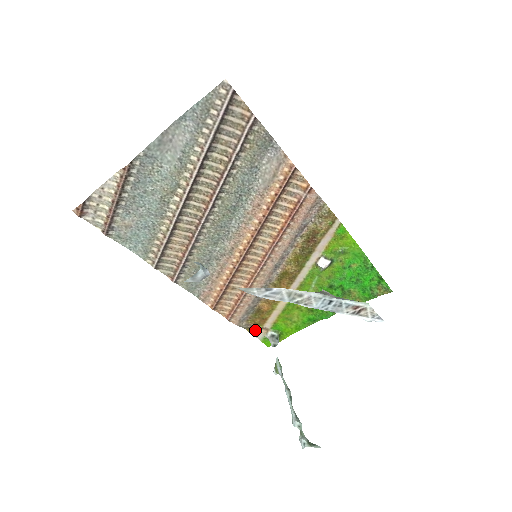
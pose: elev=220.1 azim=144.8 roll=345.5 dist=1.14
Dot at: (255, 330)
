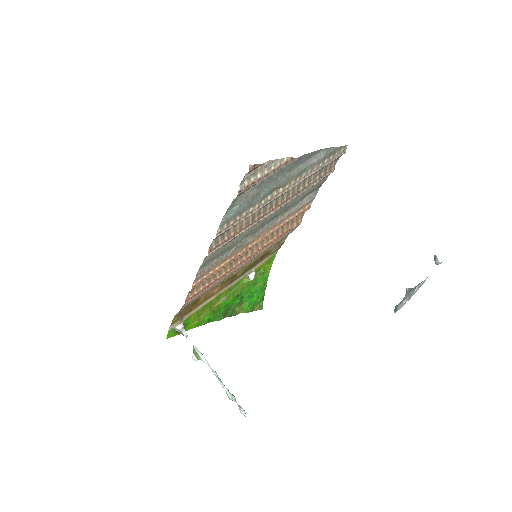
Dot at: (177, 319)
